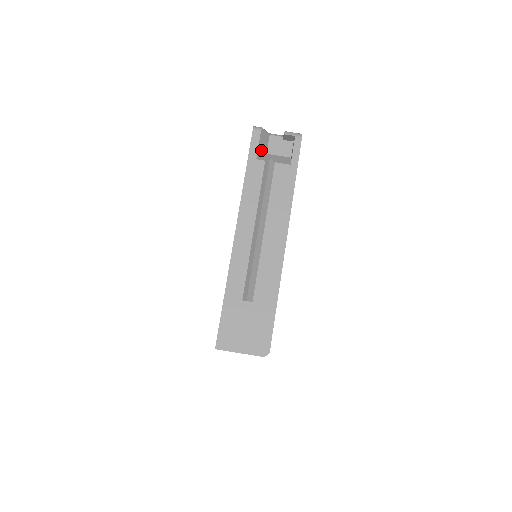
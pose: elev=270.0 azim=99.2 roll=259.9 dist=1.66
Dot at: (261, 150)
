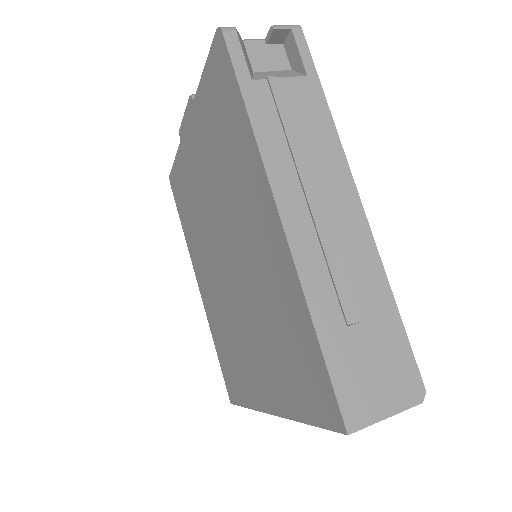
Dot at: (248, 65)
